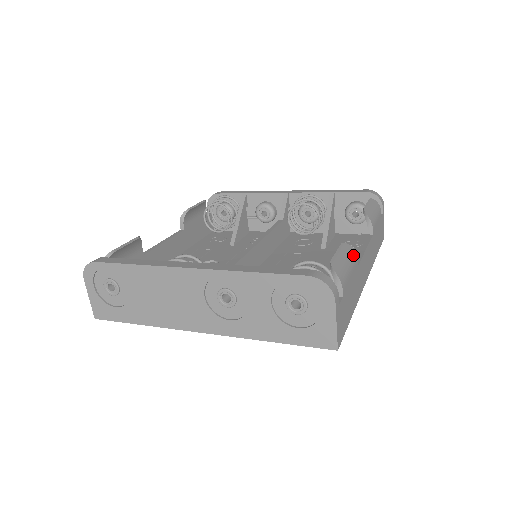
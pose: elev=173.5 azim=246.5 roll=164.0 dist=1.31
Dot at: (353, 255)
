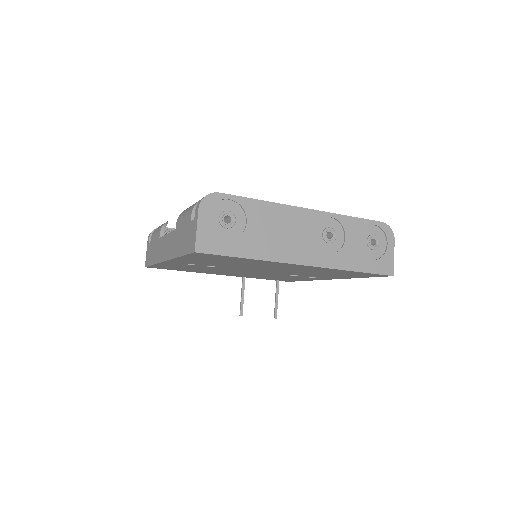
Dot at: occluded
